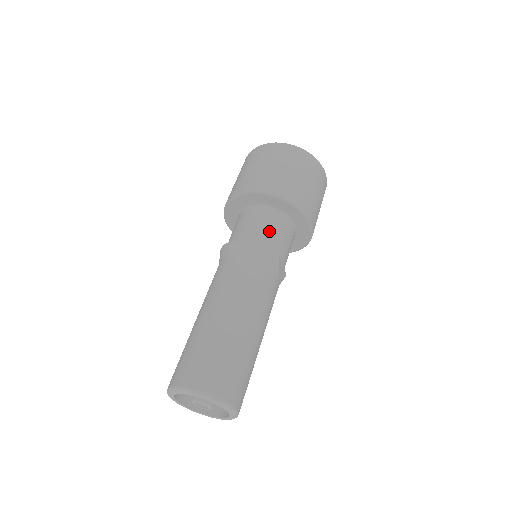
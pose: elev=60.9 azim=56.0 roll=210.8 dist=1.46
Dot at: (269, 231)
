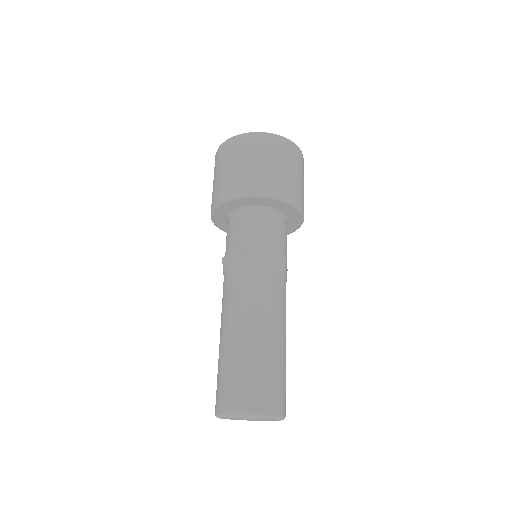
Dot at: (270, 234)
